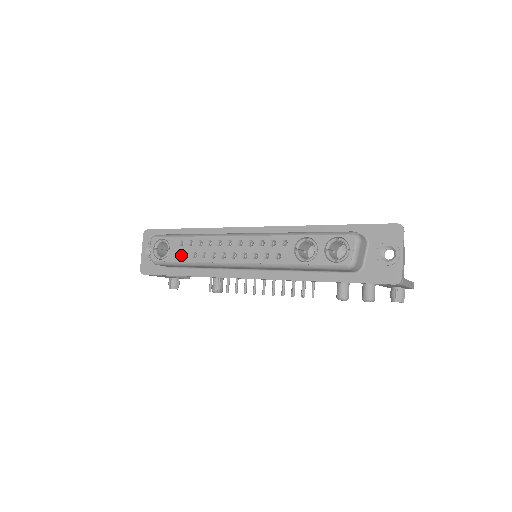
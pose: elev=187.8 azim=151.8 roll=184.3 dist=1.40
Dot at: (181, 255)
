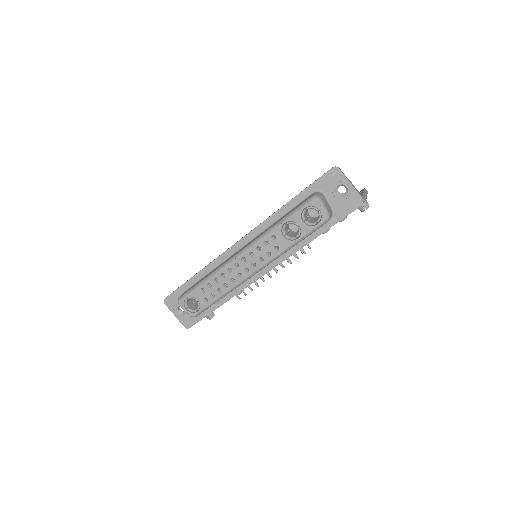
Dot at: (210, 298)
